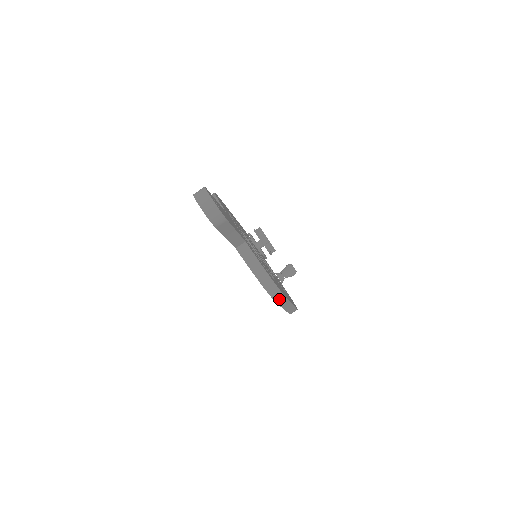
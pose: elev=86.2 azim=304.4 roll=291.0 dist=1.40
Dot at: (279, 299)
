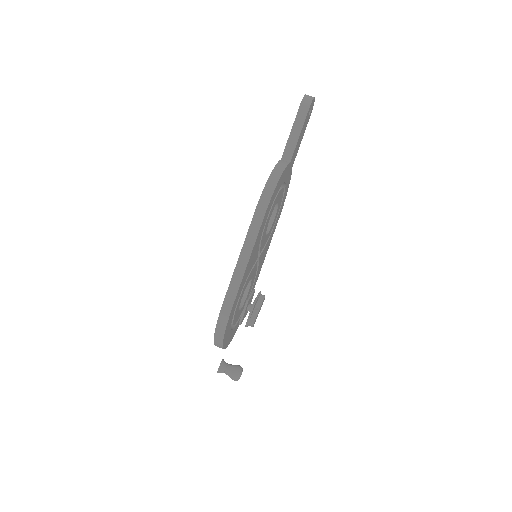
Dot at: (262, 206)
